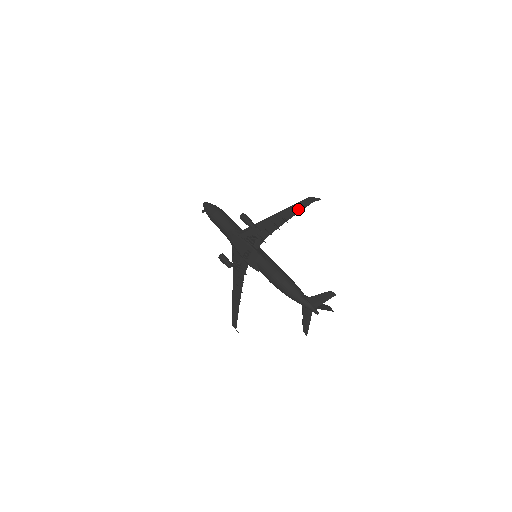
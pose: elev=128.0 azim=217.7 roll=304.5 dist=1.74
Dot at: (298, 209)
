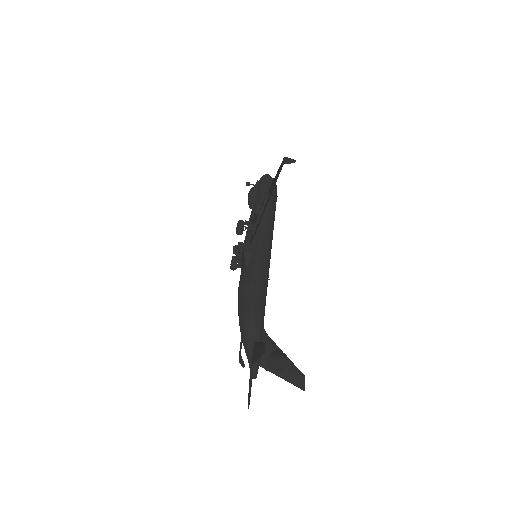
Dot at: (275, 180)
